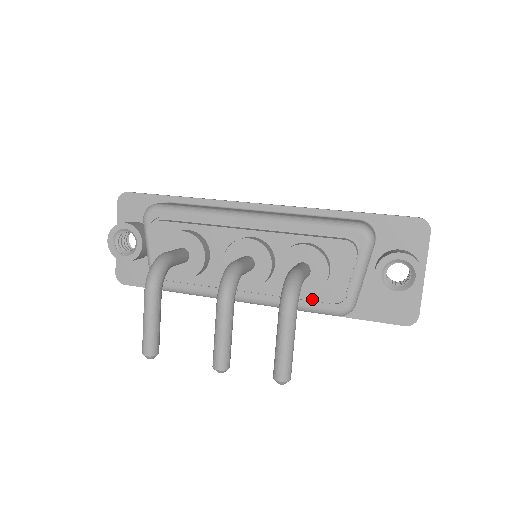
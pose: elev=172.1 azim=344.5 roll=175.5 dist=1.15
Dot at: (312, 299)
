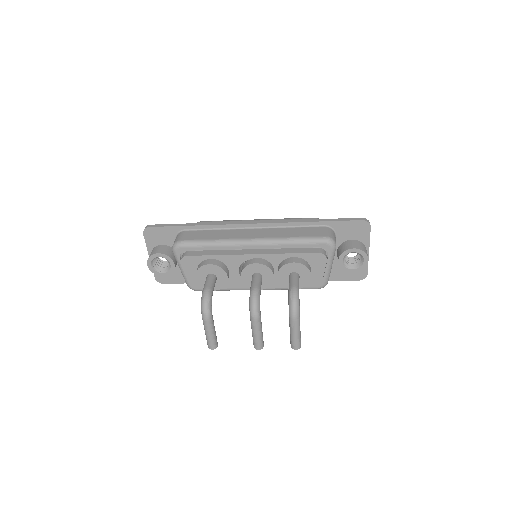
Dot at: occluded
